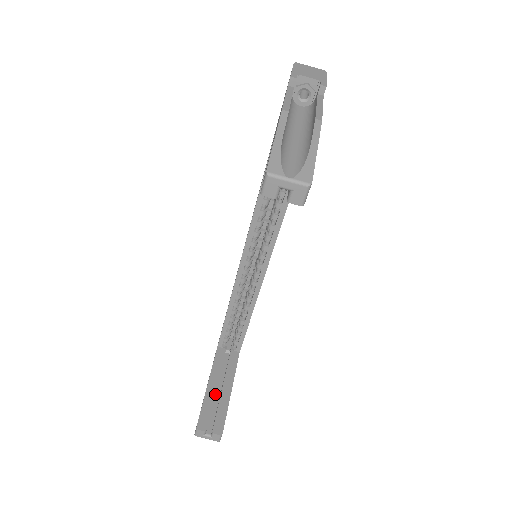
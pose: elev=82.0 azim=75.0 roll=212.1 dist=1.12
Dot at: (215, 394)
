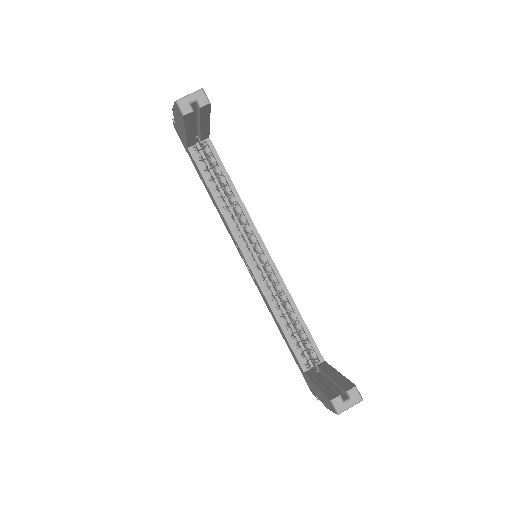
Dot at: occluded
